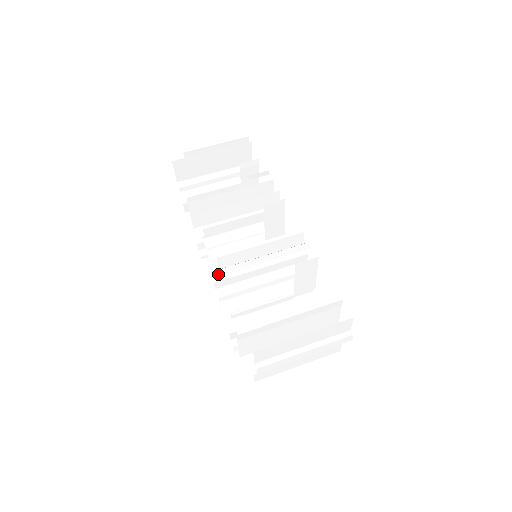
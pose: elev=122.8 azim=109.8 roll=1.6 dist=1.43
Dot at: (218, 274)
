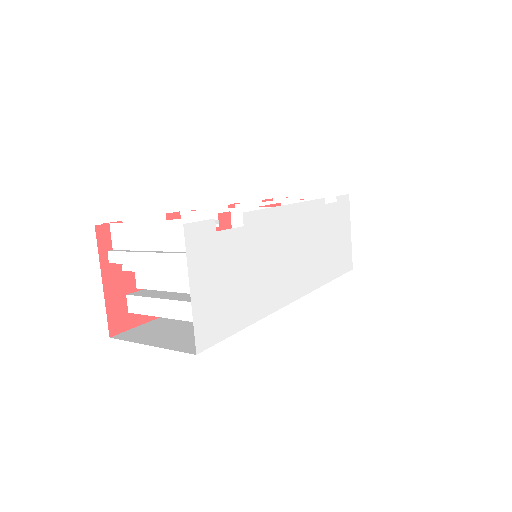
Dot at: (184, 217)
